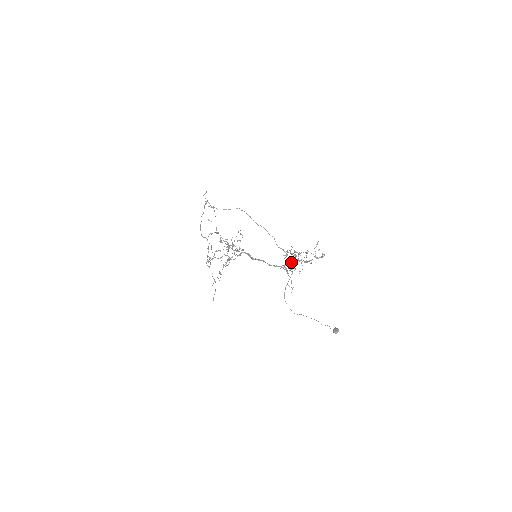
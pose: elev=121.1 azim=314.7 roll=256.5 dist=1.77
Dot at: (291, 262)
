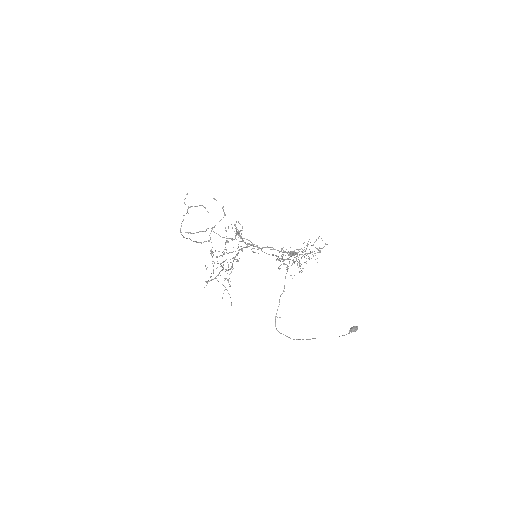
Dot at: occluded
